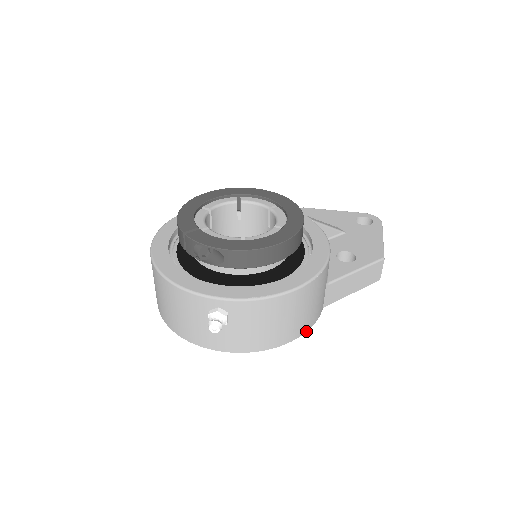
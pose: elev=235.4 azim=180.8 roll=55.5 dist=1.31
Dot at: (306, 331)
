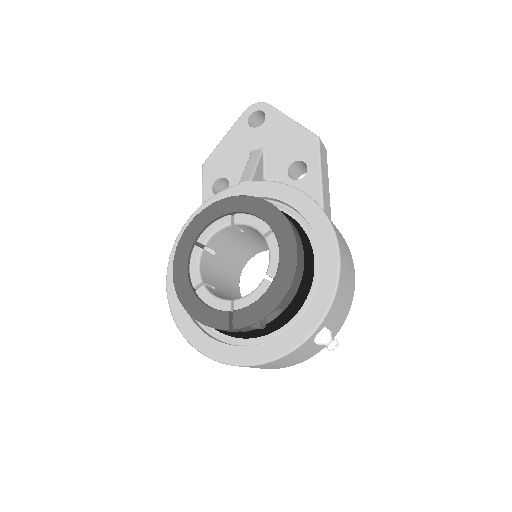
Dot at: (351, 255)
